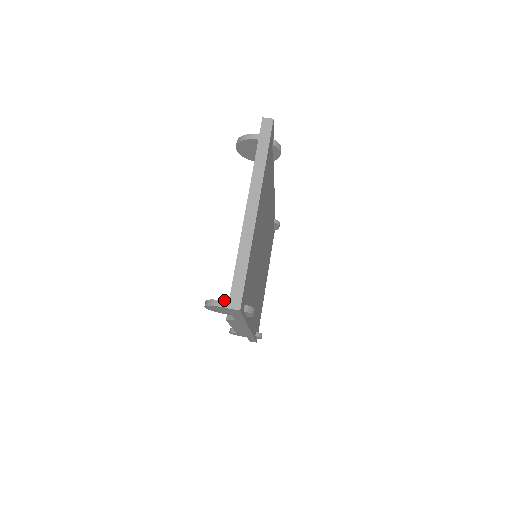
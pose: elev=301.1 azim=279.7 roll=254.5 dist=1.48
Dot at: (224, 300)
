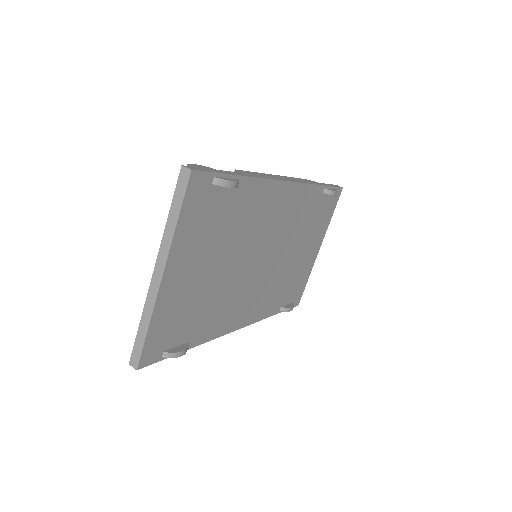
Dot at: occluded
